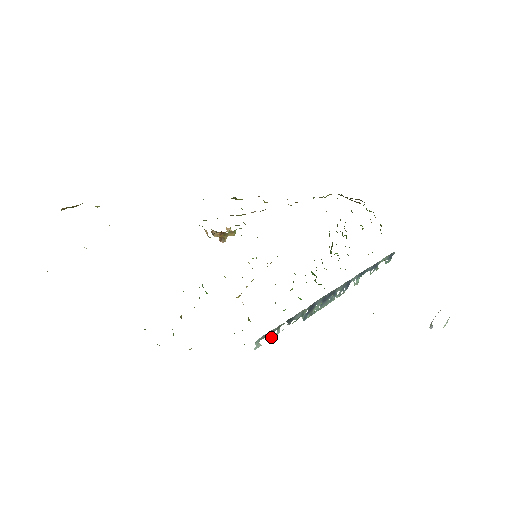
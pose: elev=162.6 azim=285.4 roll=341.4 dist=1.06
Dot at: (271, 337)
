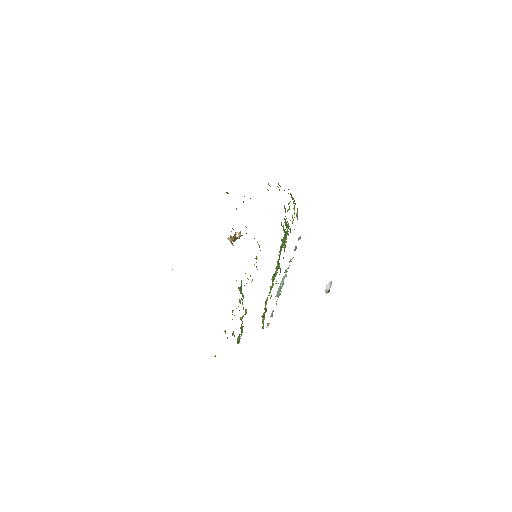
Dot at: (271, 316)
